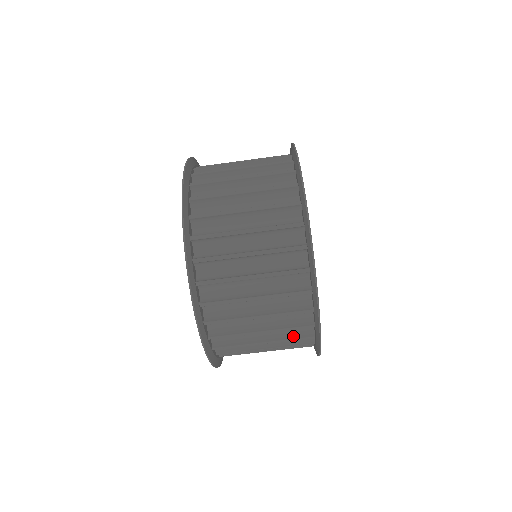
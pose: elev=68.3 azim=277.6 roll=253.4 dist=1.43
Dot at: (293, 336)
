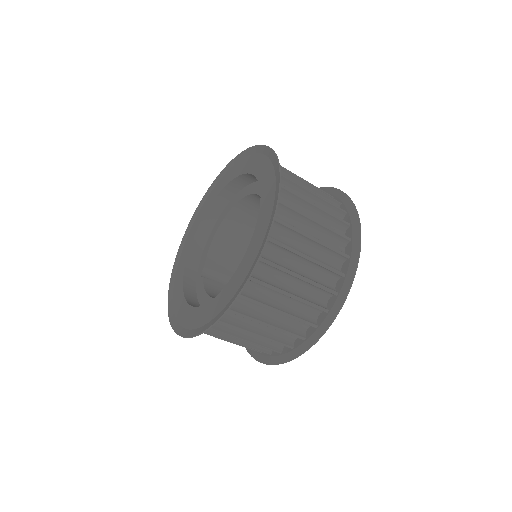
Dot at: (267, 345)
